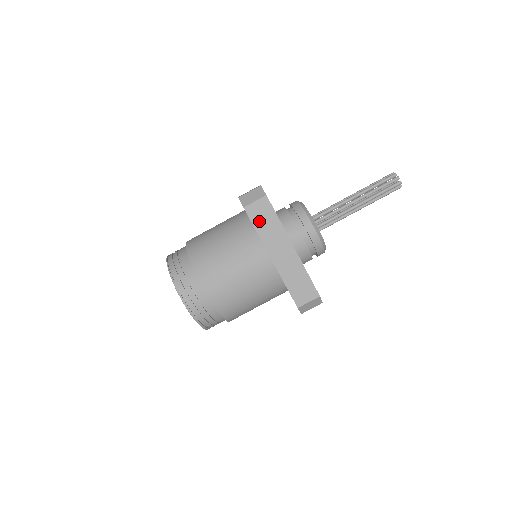
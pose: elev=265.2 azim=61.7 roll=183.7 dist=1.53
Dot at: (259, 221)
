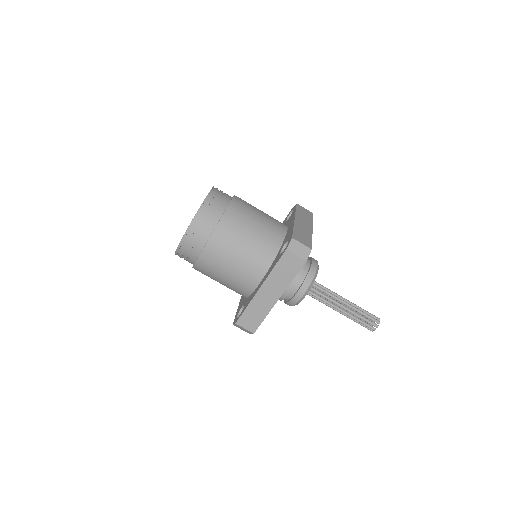
Dot at: (283, 266)
